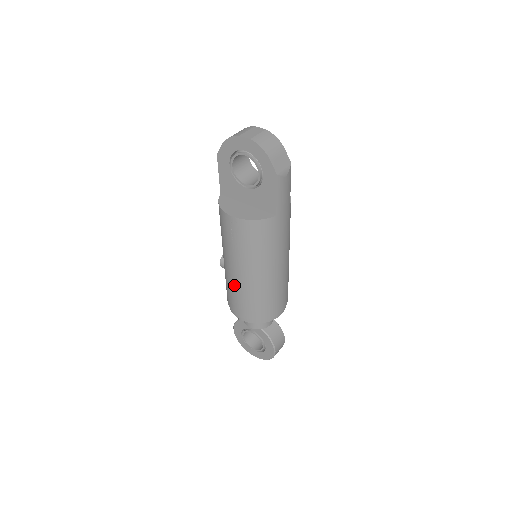
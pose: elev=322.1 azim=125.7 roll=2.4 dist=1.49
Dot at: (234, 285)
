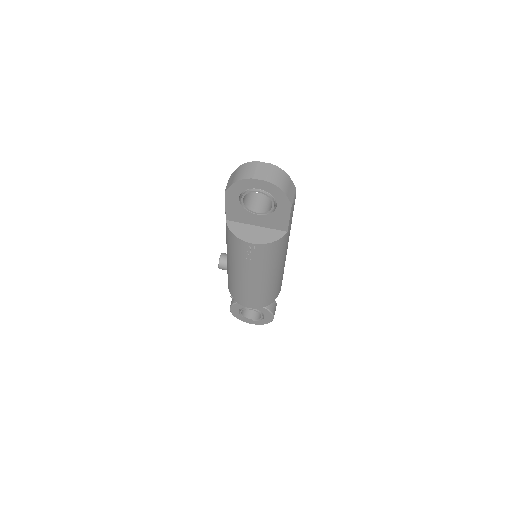
Dot at: (246, 287)
